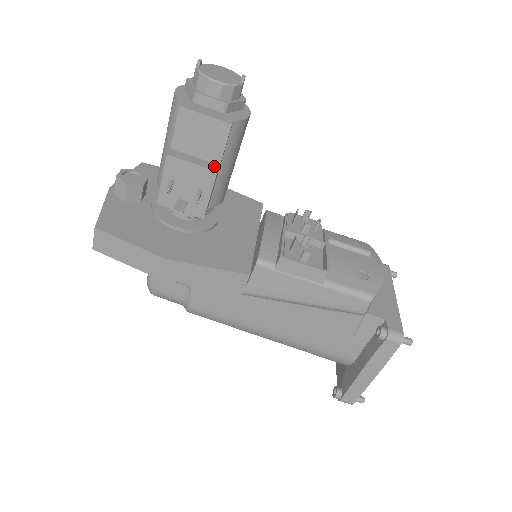
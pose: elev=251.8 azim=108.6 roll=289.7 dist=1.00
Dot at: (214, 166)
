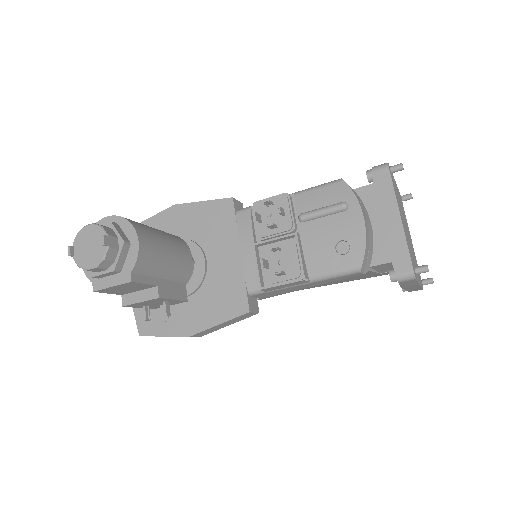
Dot at: (154, 292)
